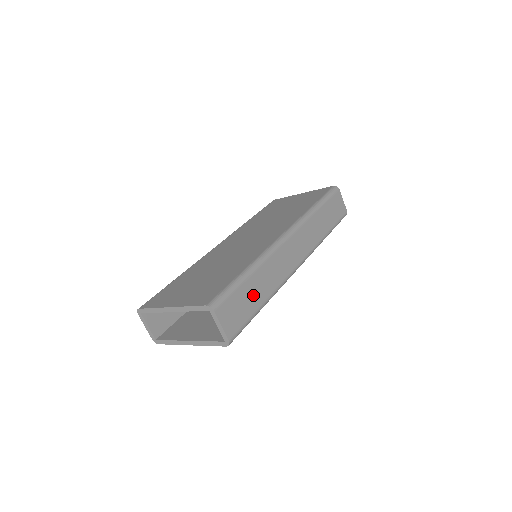
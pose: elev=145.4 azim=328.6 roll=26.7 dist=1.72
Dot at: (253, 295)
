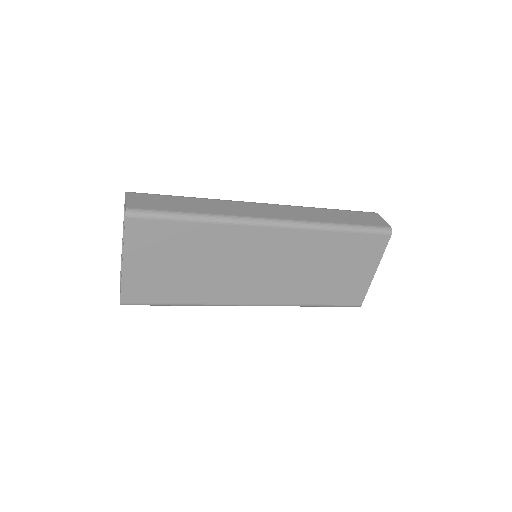
Dot at: (182, 205)
